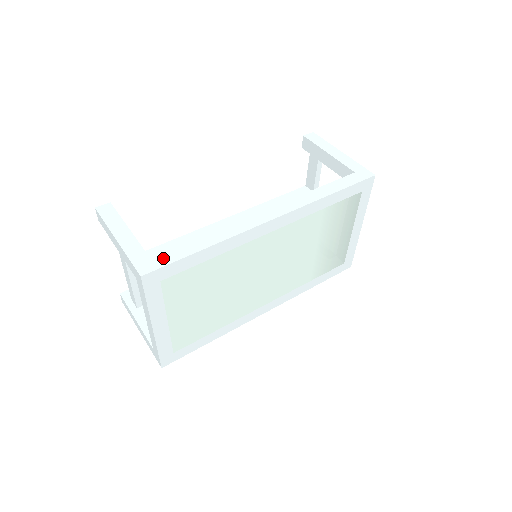
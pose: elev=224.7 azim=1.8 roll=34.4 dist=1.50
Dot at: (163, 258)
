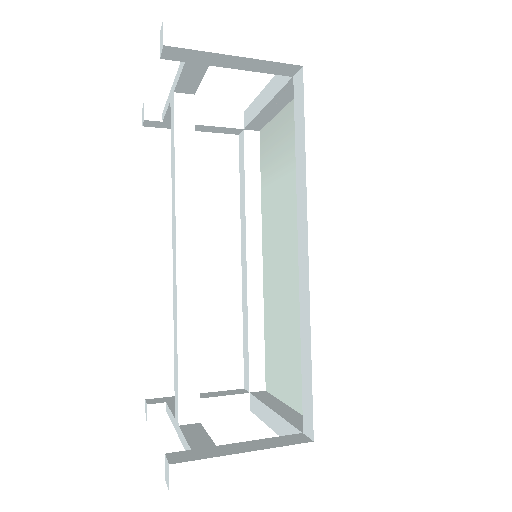
Dot at: (323, 426)
